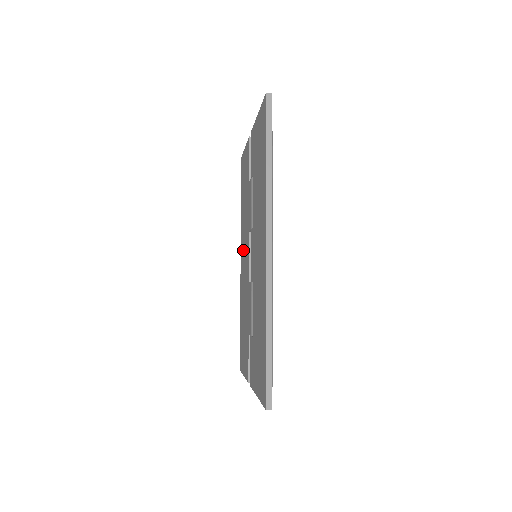
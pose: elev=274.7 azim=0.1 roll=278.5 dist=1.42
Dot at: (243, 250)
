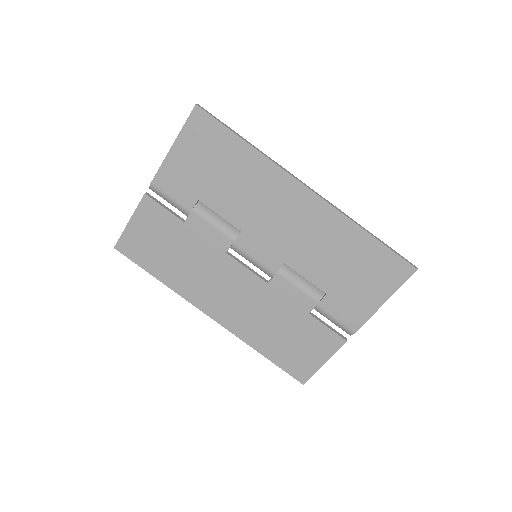
Dot at: (214, 293)
